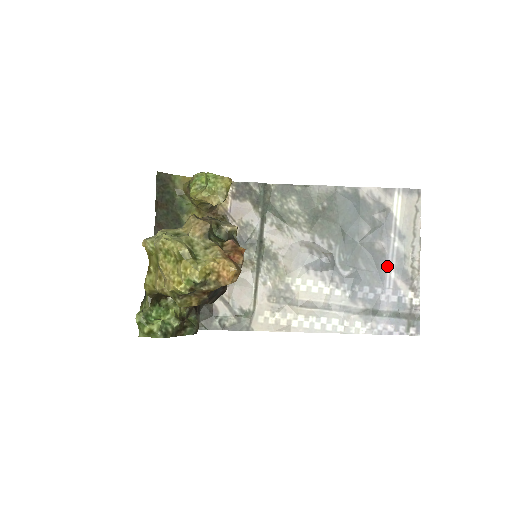
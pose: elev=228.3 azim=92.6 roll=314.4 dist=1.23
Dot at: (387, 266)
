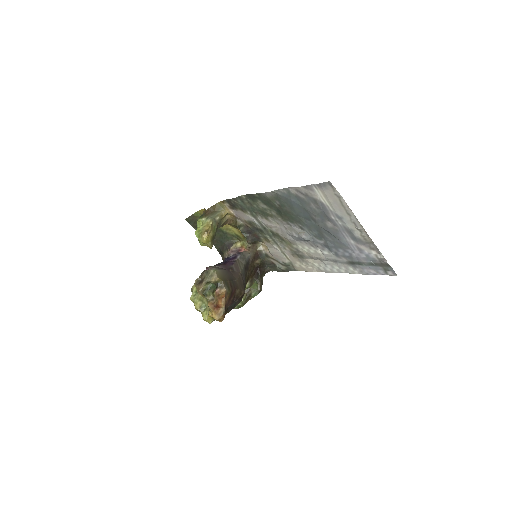
Dot at: (344, 237)
